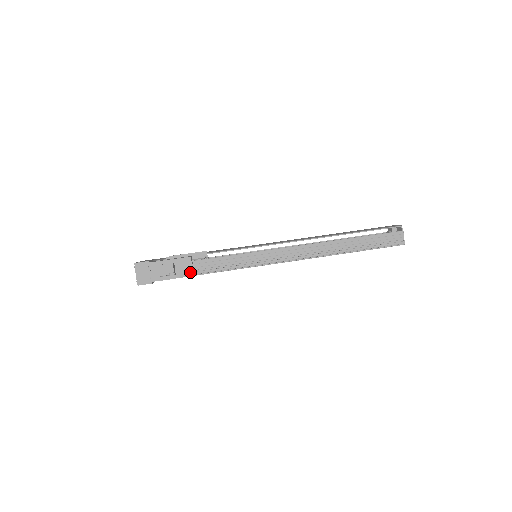
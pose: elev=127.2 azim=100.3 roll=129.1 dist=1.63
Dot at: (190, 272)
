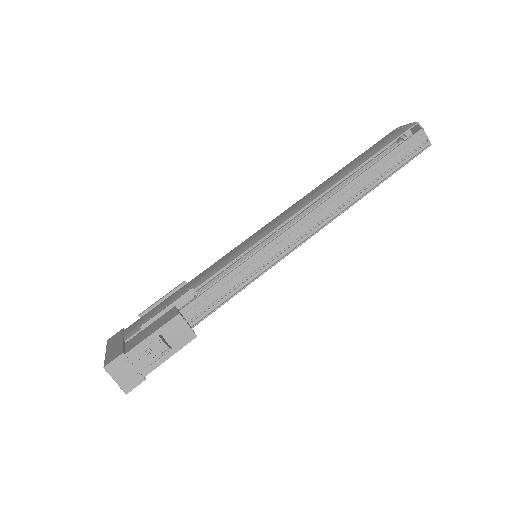
Dot at: (190, 334)
